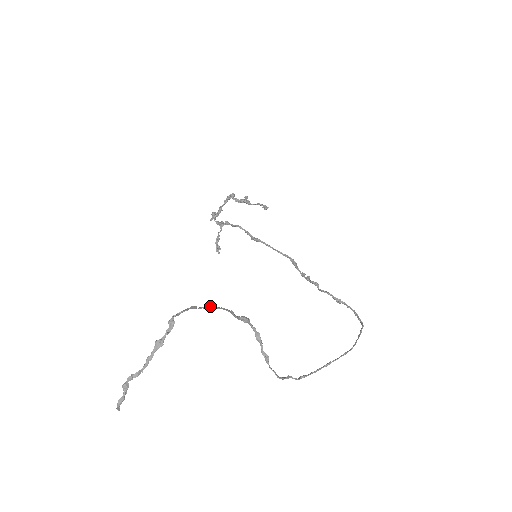
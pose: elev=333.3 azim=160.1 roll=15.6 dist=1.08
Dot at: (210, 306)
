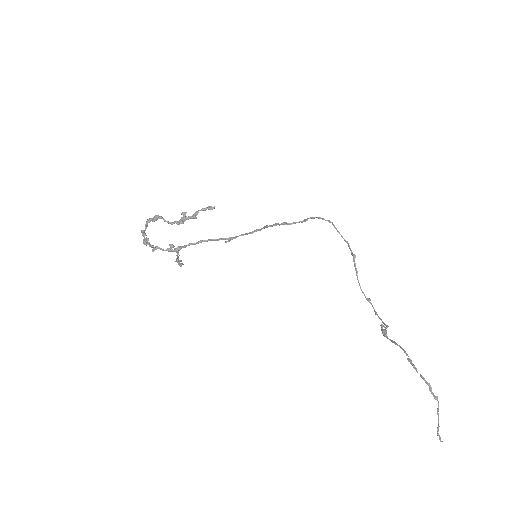
Dot at: (410, 362)
